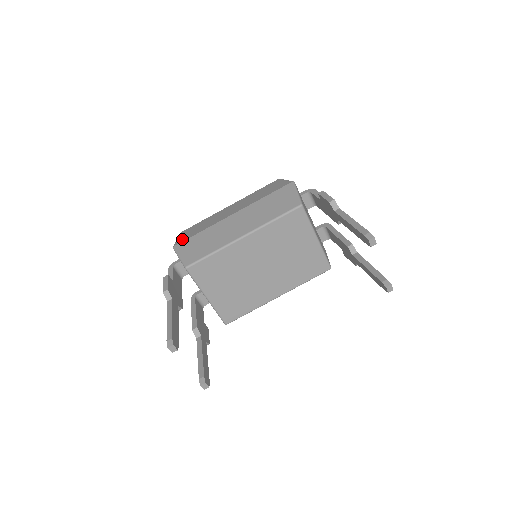
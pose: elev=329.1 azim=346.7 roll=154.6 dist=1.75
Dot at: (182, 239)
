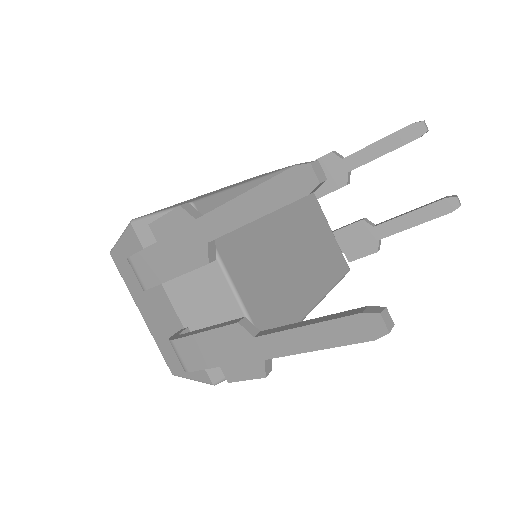
Dot at: occluded
